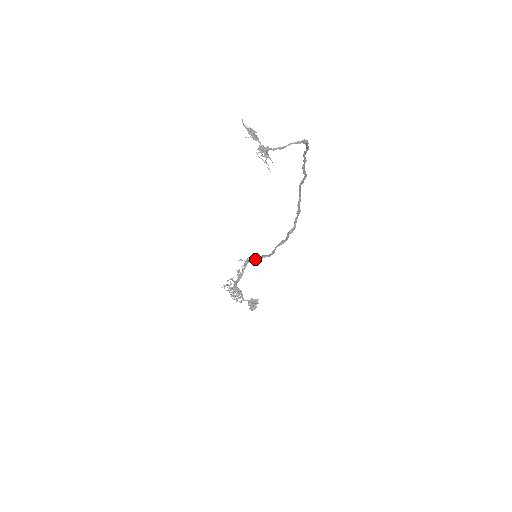
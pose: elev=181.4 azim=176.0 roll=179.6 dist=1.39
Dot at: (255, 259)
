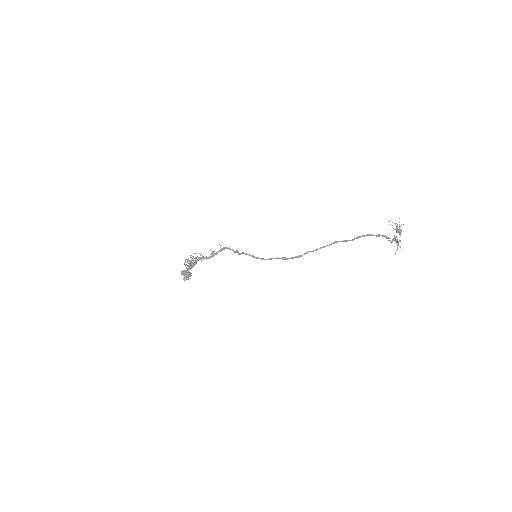
Dot at: (241, 253)
